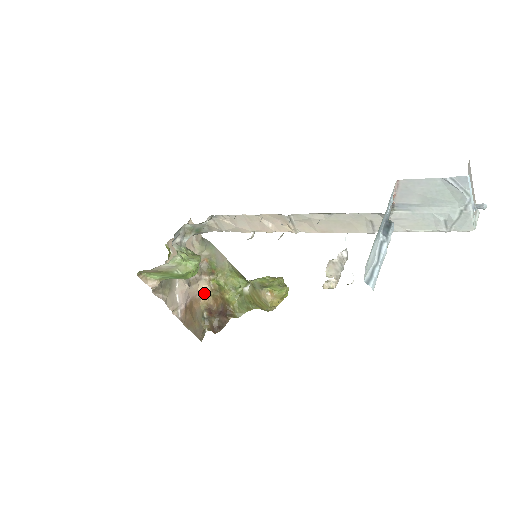
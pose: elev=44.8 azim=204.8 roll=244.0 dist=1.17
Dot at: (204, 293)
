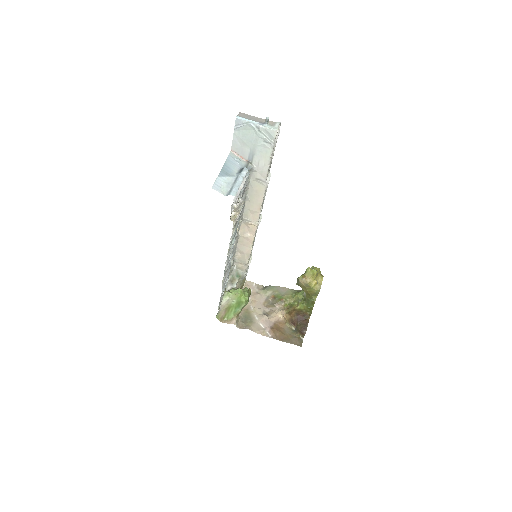
Dot at: (283, 315)
